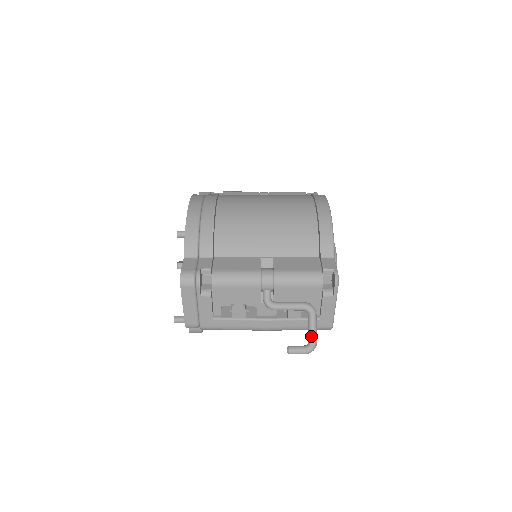
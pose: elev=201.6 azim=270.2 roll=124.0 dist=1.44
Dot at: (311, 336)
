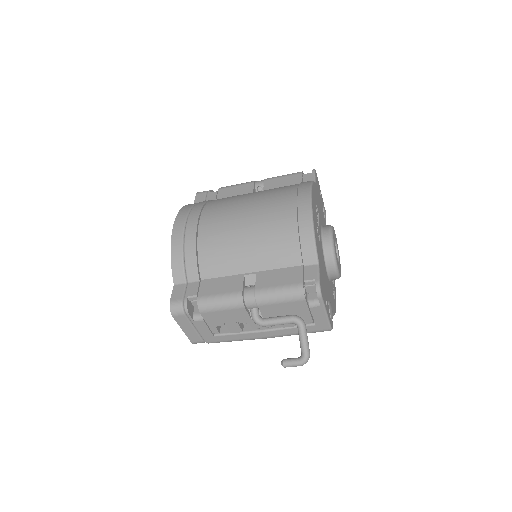
Dot at: (302, 349)
